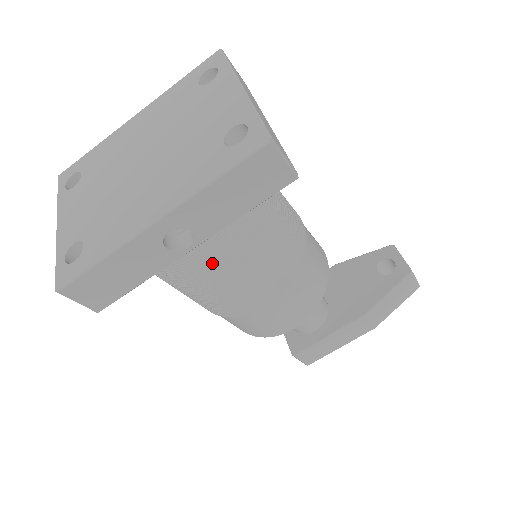
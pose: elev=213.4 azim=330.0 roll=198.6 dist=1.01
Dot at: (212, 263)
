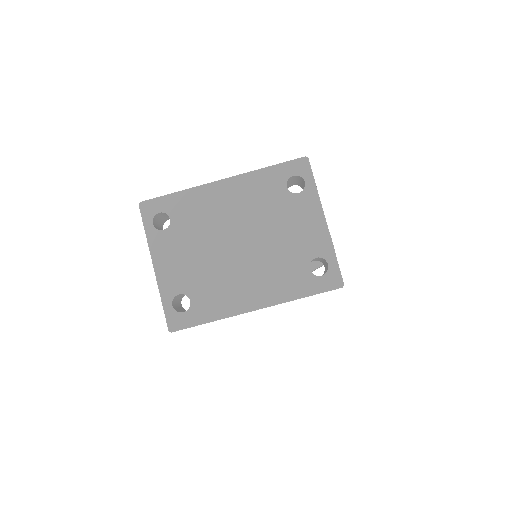
Dot at: occluded
